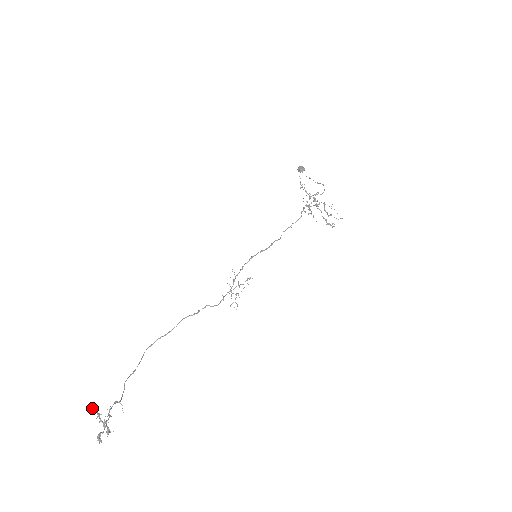
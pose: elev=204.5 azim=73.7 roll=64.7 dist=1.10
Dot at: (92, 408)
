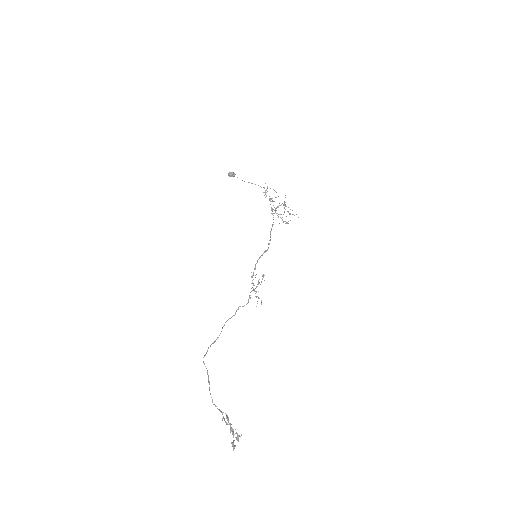
Dot at: (228, 420)
